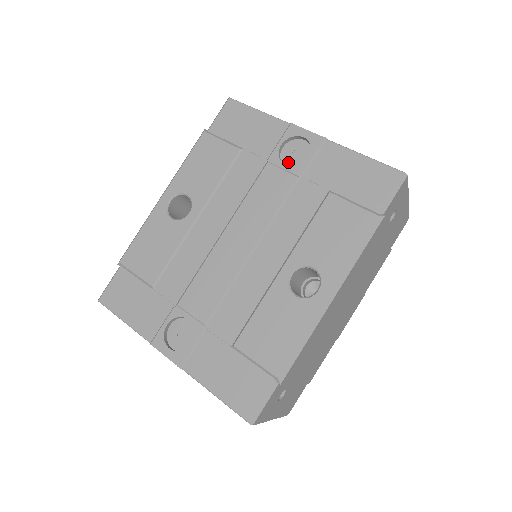
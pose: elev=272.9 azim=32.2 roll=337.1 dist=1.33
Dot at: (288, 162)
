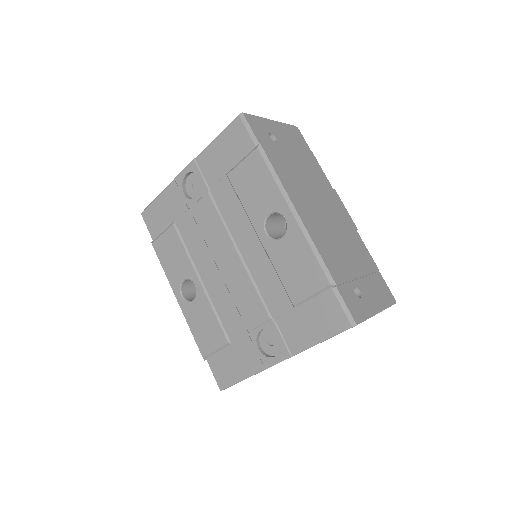
Dot at: (197, 194)
